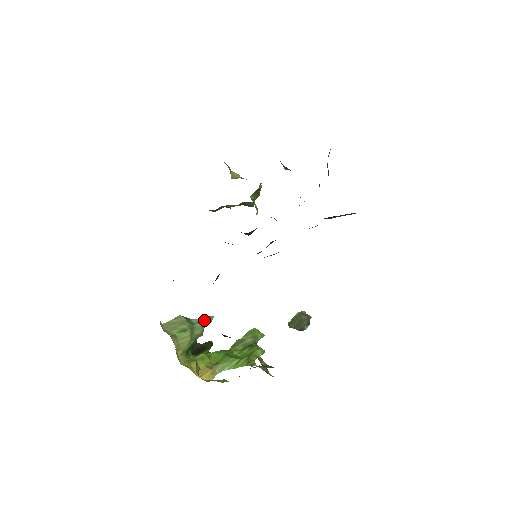
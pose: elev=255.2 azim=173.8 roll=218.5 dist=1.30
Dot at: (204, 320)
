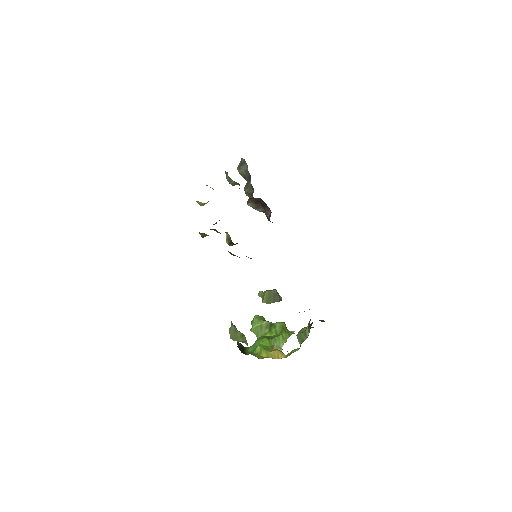
Dot at: (234, 325)
